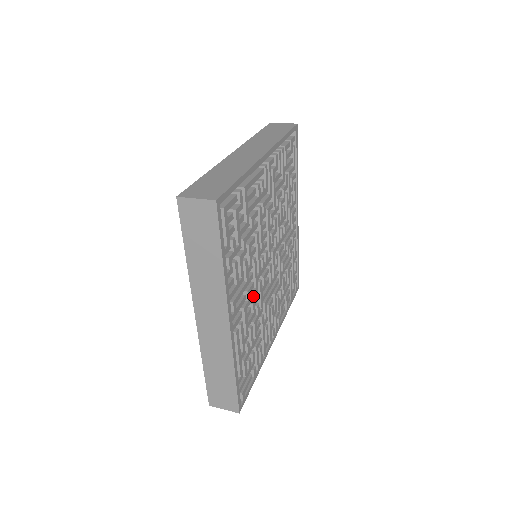
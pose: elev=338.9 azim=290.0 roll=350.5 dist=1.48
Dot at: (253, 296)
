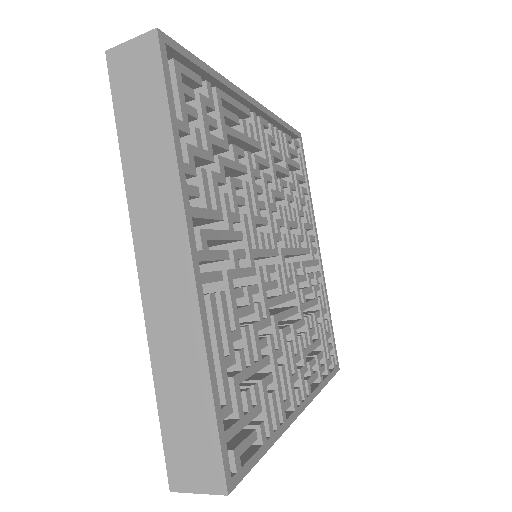
Dot at: (246, 273)
